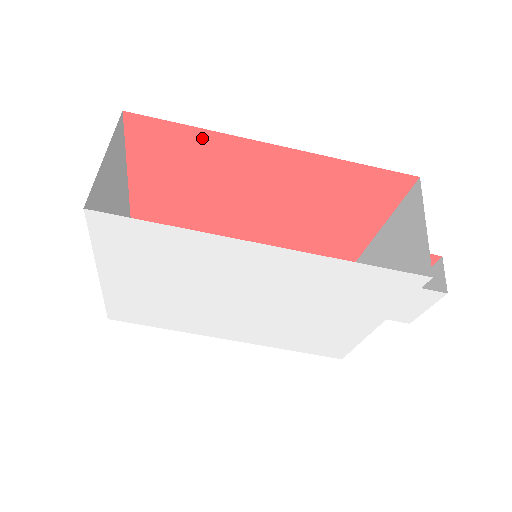
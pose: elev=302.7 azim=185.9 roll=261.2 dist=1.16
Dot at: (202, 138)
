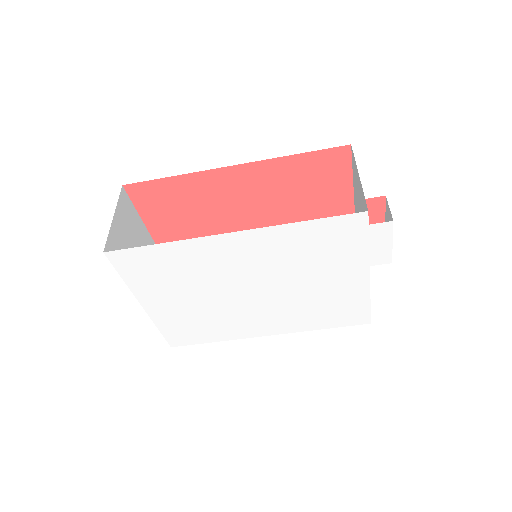
Dot at: (181, 183)
